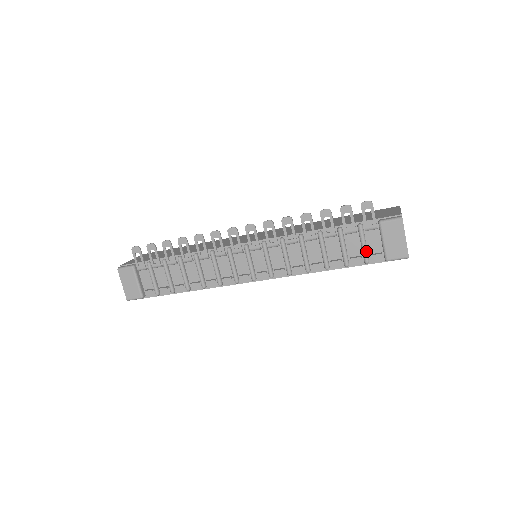
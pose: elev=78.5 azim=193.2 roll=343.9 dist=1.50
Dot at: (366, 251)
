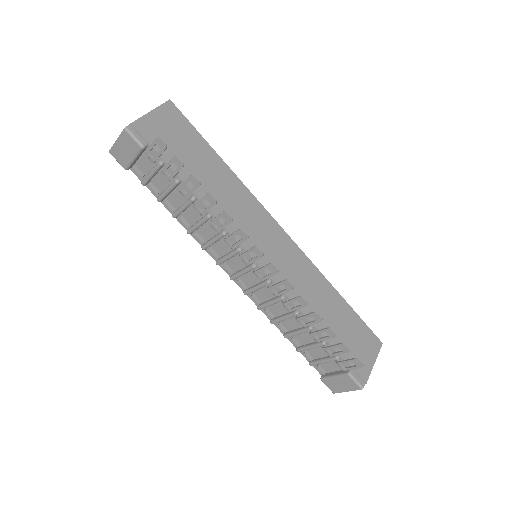
Dot at: (319, 364)
